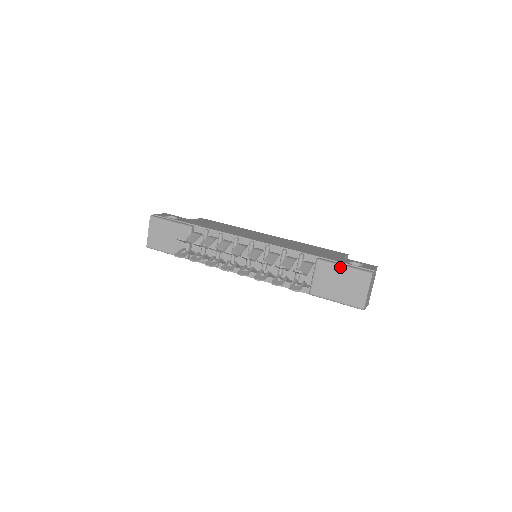
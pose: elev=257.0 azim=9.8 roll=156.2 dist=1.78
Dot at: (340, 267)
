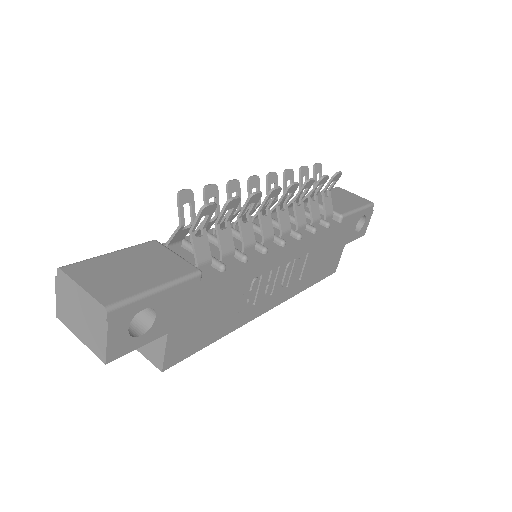
Dot at: (320, 192)
